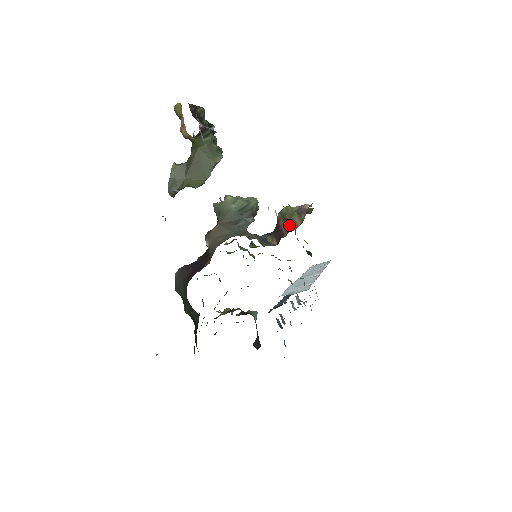
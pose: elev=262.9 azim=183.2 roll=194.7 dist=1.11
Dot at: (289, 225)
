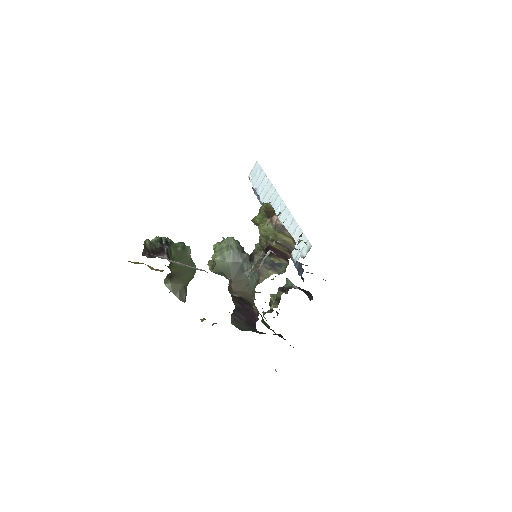
Dot at: (283, 246)
